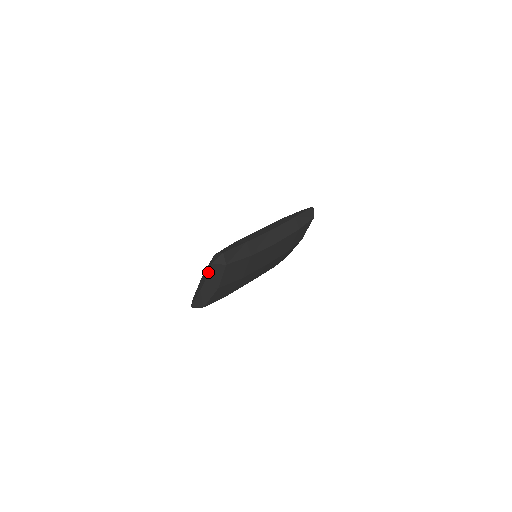
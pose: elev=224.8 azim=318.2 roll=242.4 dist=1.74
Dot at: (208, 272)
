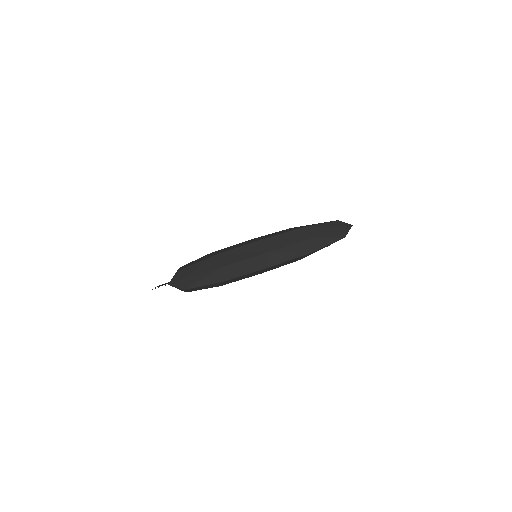
Dot at: occluded
